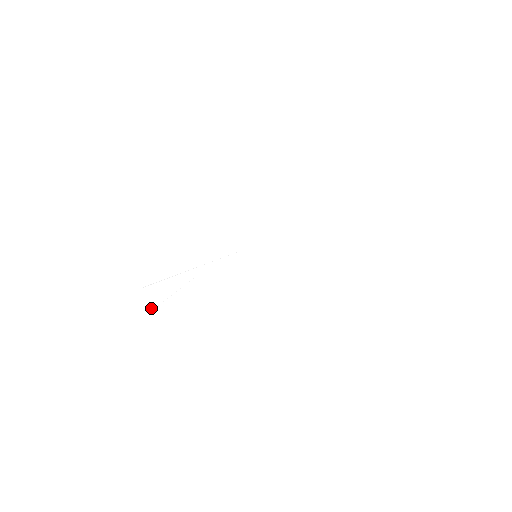
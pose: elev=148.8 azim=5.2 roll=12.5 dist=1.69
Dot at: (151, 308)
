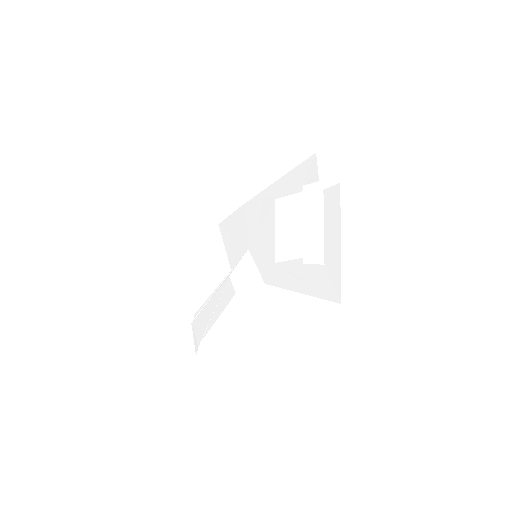
Dot at: (197, 347)
